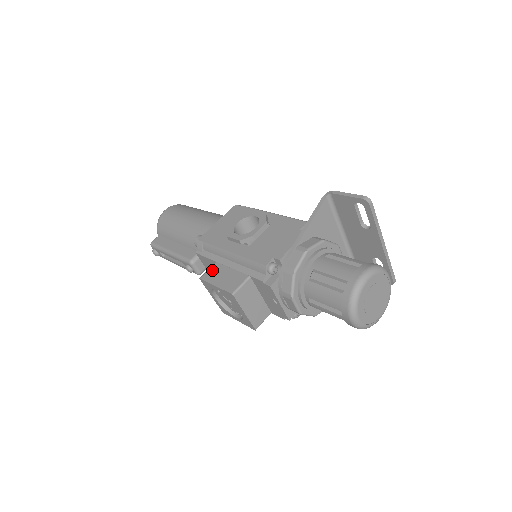
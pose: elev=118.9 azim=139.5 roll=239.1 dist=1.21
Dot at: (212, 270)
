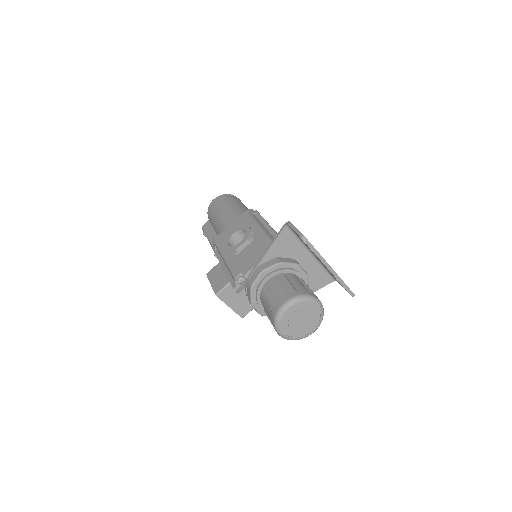
Dot at: (214, 269)
